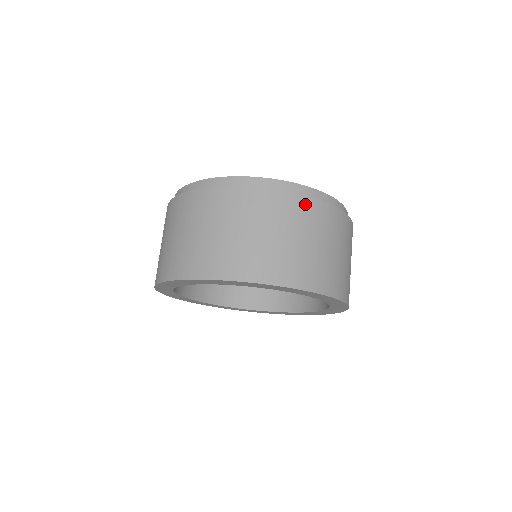
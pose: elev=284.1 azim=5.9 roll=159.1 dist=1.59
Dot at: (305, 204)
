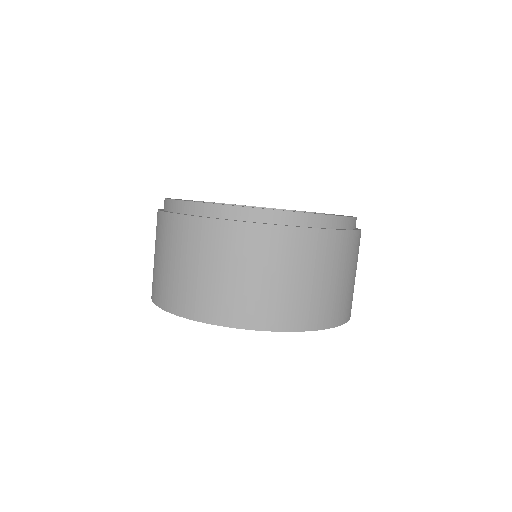
Dot at: (290, 237)
